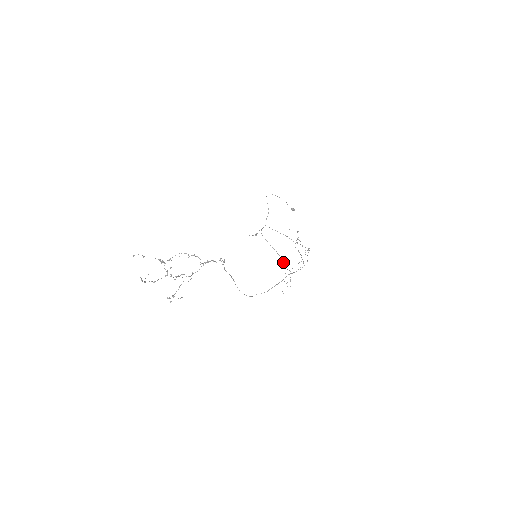
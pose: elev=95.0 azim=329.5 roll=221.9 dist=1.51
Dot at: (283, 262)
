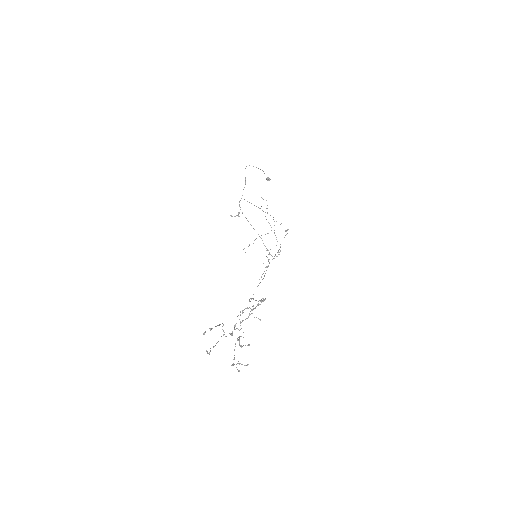
Dot at: occluded
